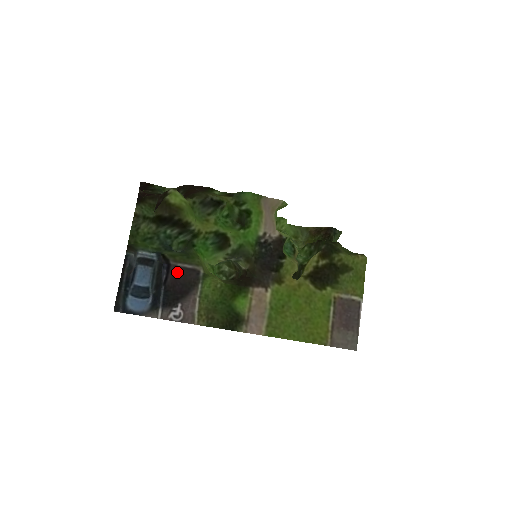
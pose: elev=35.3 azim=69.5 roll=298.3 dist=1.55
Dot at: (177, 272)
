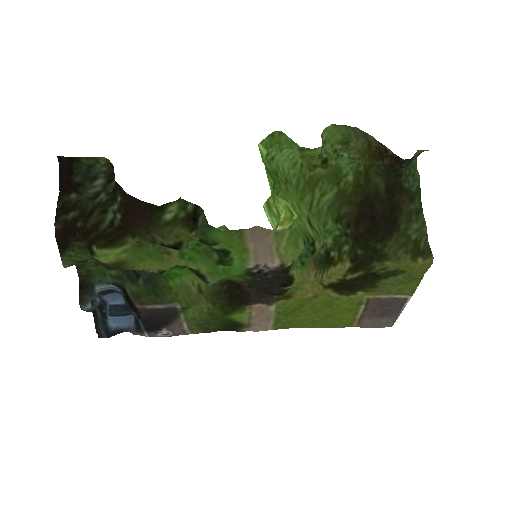
Dot at: (148, 312)
